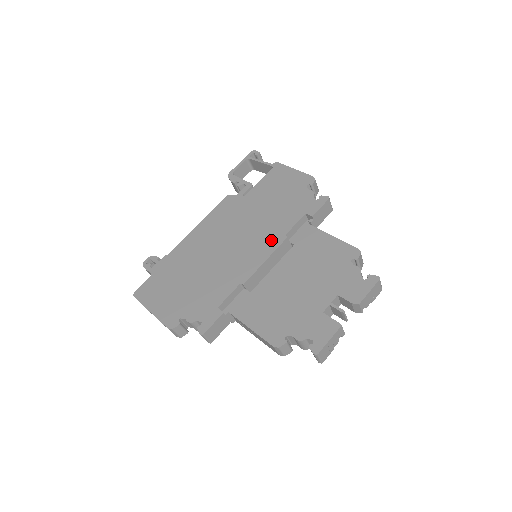
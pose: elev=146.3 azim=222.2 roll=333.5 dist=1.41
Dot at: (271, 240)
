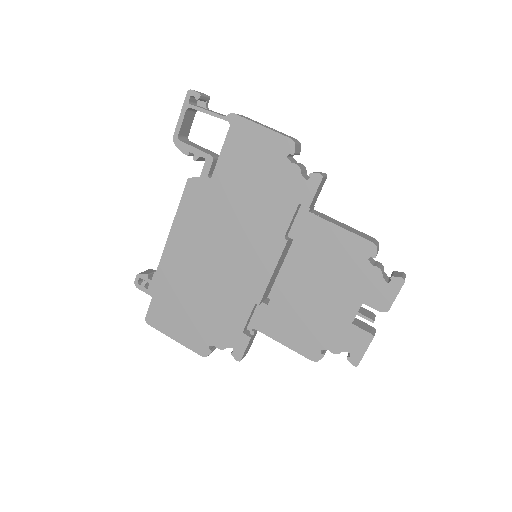
Dot at: (269, 246)
